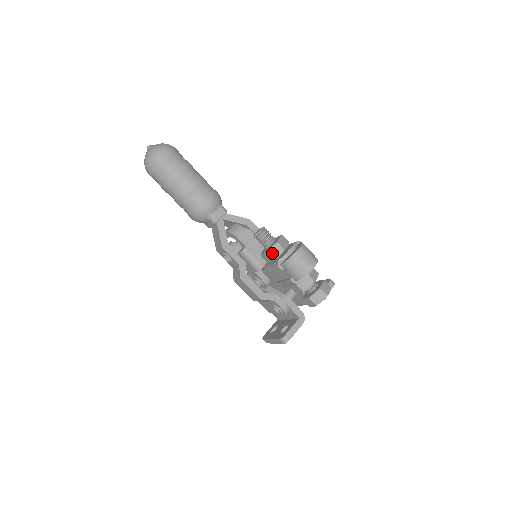
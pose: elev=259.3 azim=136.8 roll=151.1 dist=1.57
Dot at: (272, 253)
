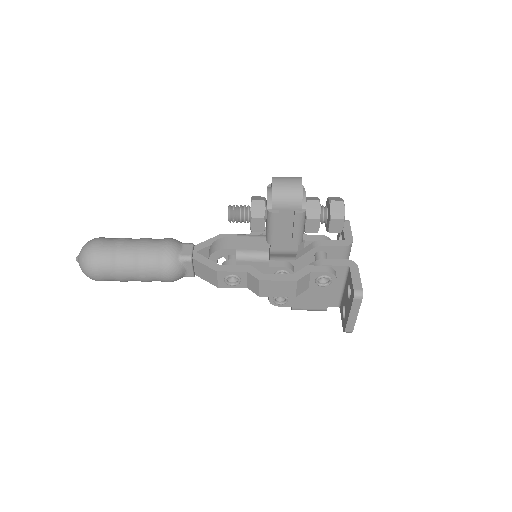
Dot at: (257, 213)
